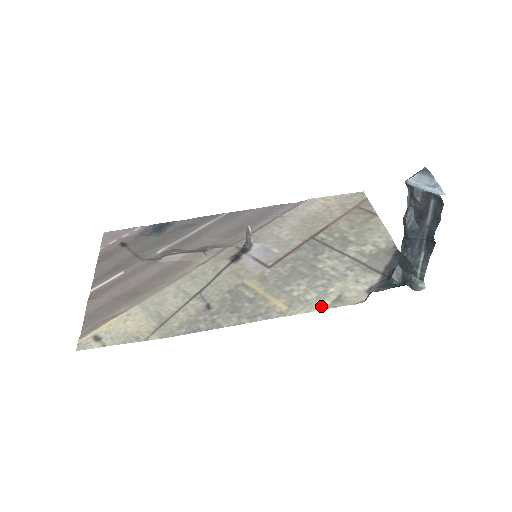
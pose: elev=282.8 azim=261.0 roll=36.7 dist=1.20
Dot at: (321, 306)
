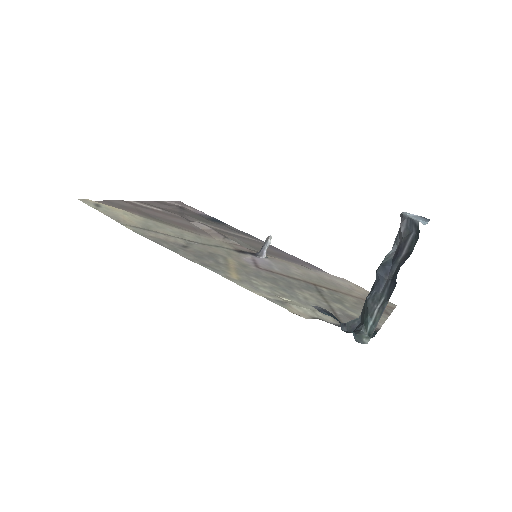
Dot at: (263, 295)
